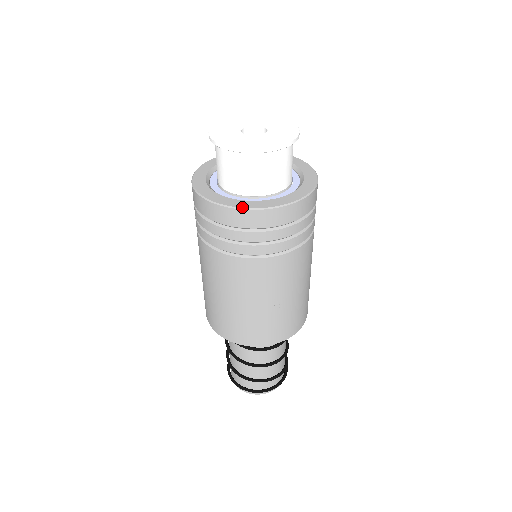
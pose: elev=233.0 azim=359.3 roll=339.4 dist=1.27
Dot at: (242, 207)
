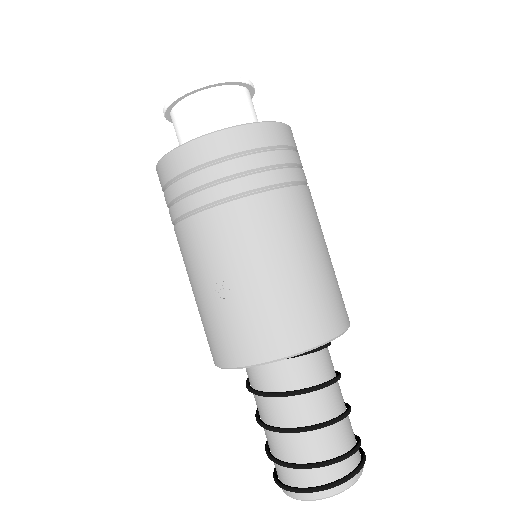
Dot at: (159, 161)
